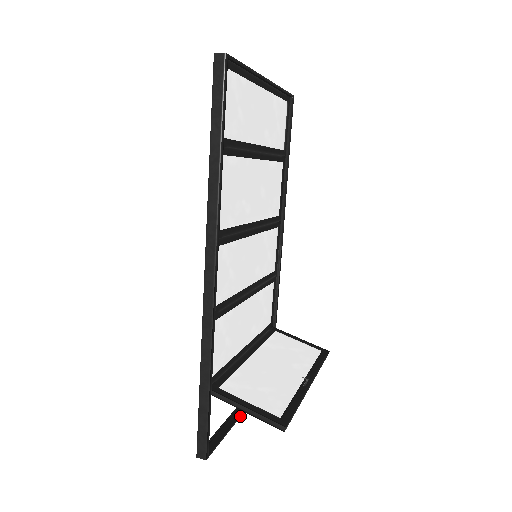
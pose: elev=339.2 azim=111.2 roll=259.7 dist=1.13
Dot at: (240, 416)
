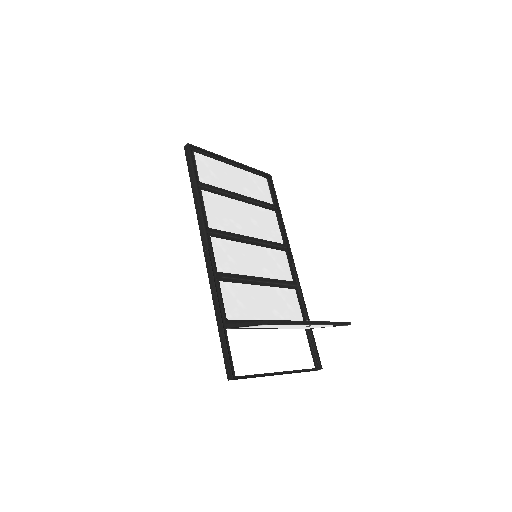
Dot at: (276, 373)
